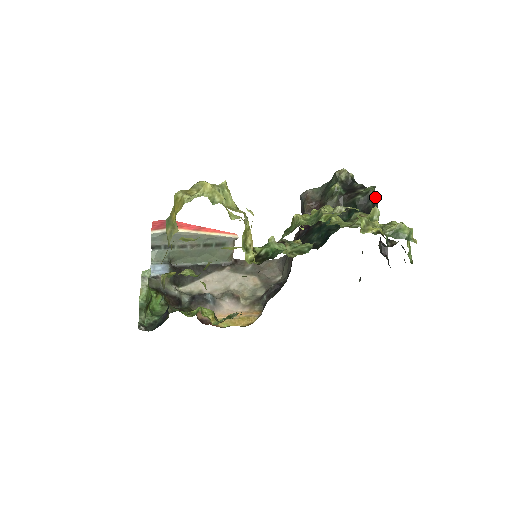
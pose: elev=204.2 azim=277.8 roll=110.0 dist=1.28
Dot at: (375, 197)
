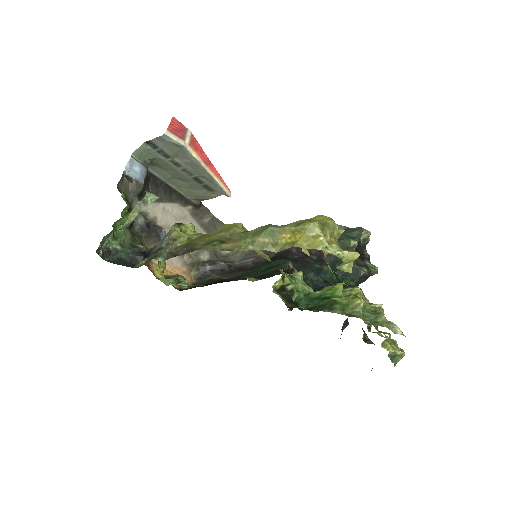
Dot at: occluded
